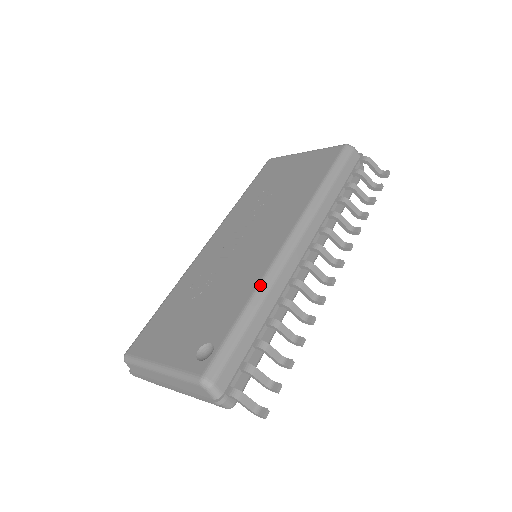
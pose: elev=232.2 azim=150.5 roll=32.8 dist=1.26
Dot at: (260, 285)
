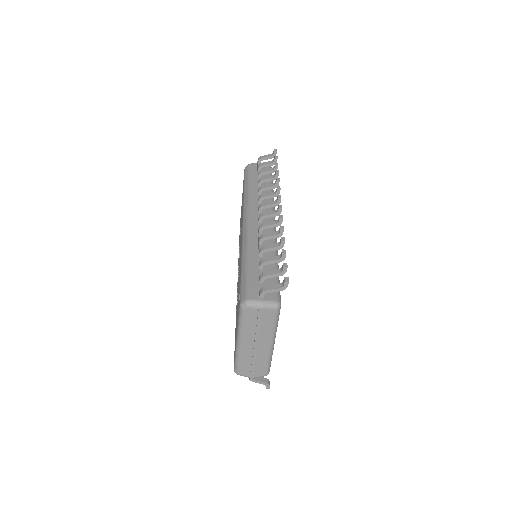
Dot at: (242, 248)
